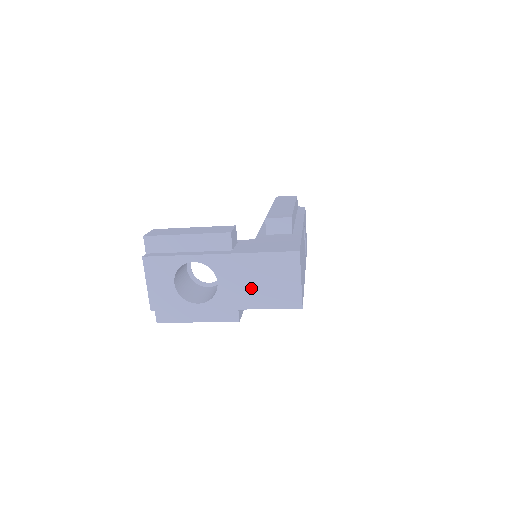
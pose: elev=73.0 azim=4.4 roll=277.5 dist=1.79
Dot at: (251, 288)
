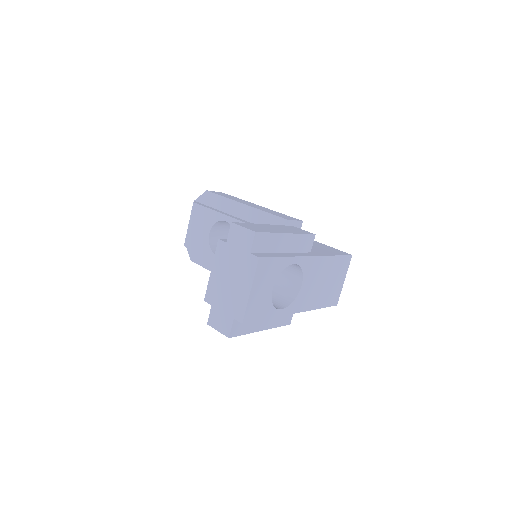
Dot at: (318, 289)
